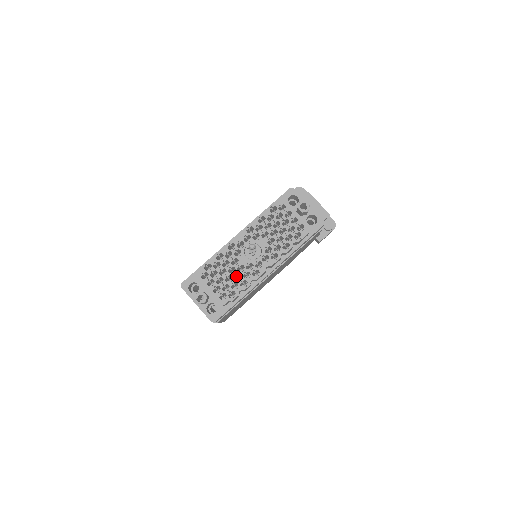
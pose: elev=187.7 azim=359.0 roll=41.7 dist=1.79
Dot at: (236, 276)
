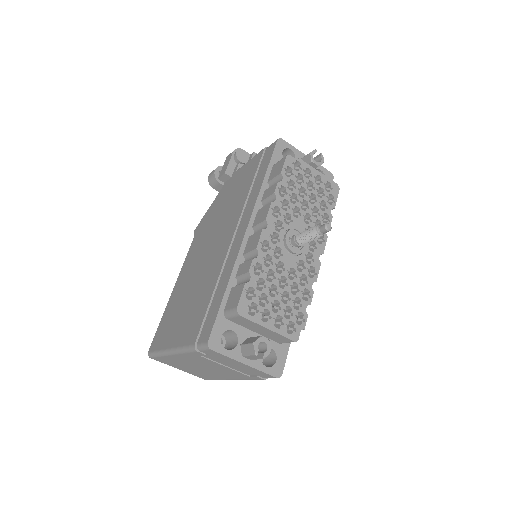
Dot at: (290, 289)
